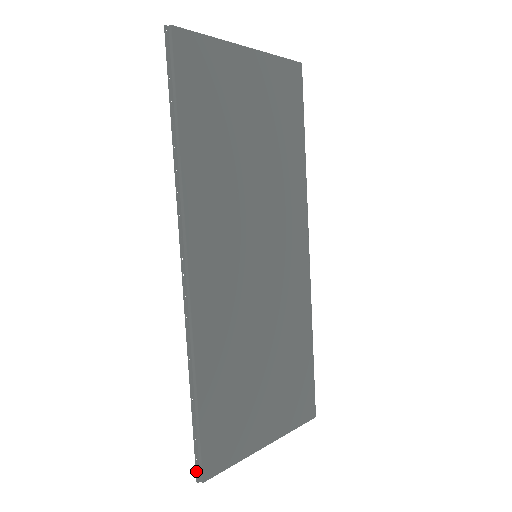
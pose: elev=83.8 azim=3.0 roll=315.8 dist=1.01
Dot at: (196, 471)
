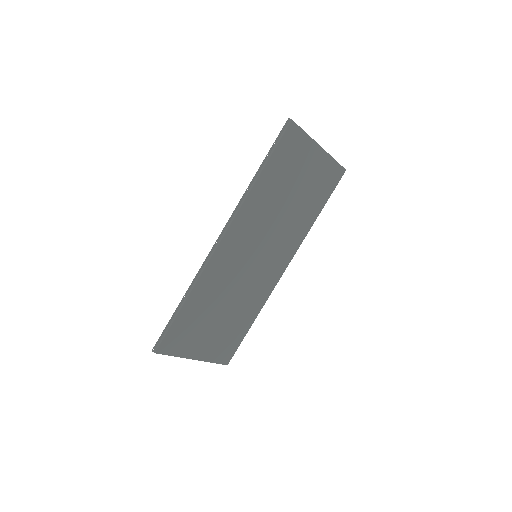
Dot at: (155, 345)
